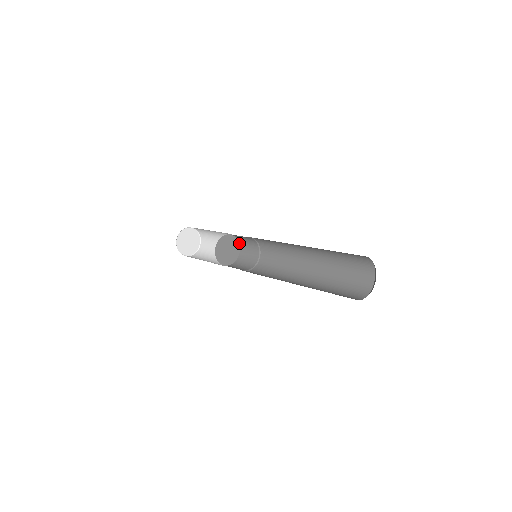
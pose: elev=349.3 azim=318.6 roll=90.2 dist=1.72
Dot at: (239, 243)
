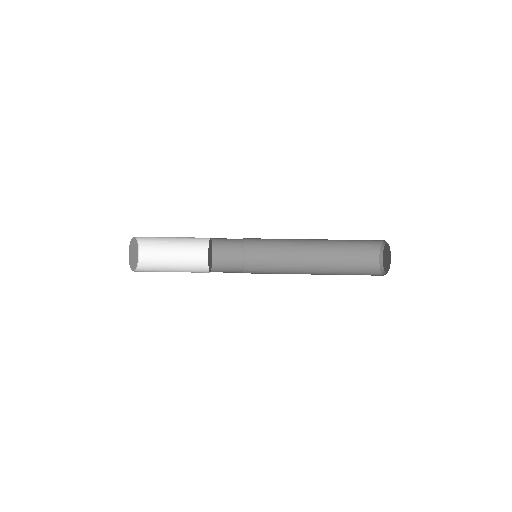
Dot at: (212, 248)
